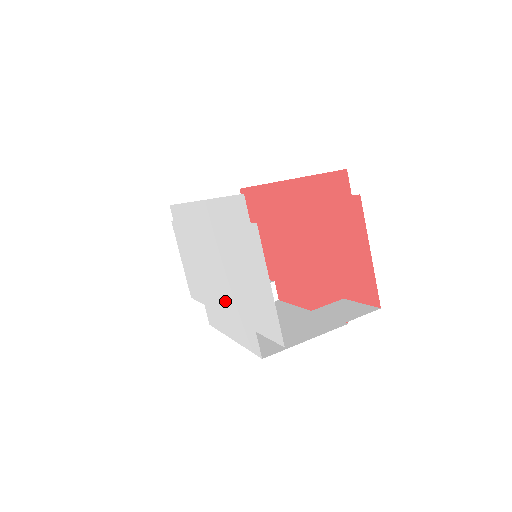
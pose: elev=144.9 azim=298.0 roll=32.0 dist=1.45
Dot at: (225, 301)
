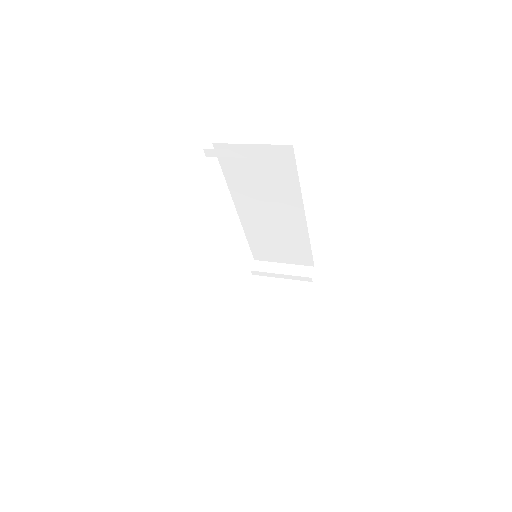
Dot at: occluded
